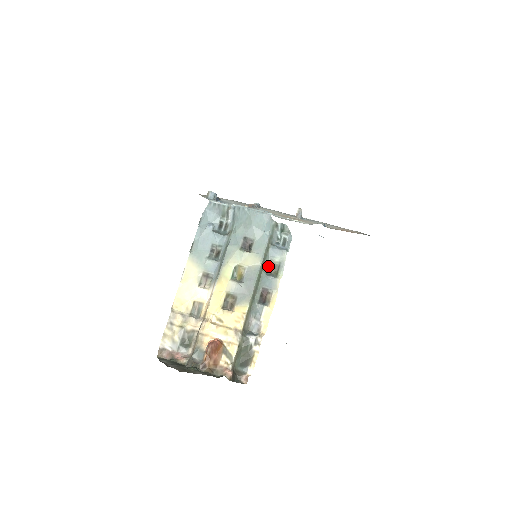
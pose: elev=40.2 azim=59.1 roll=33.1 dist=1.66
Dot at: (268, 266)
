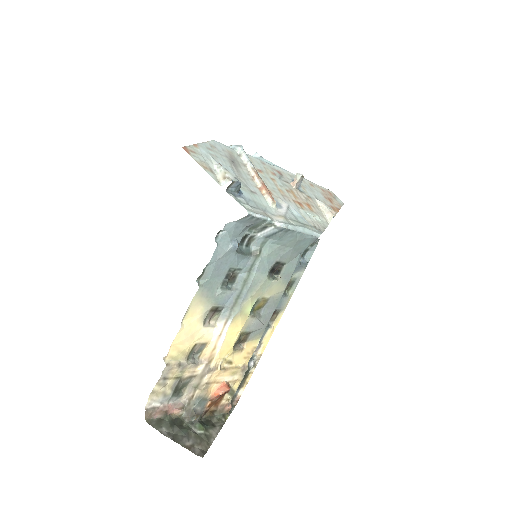
Dot at: occluded
